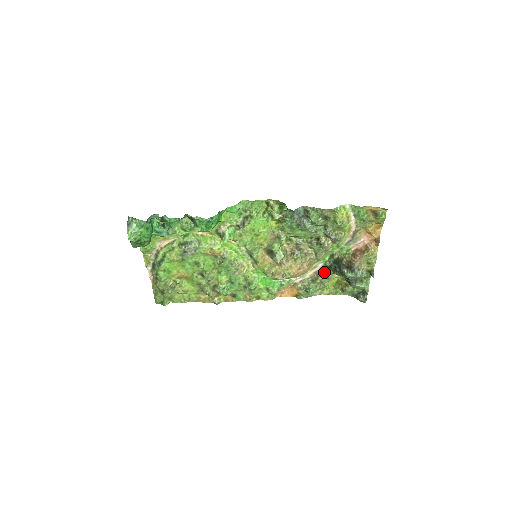
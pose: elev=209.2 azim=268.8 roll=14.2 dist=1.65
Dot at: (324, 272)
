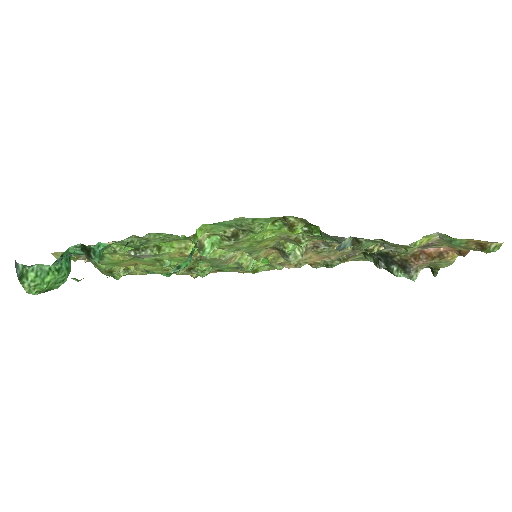
Dot at: (359, 254)
